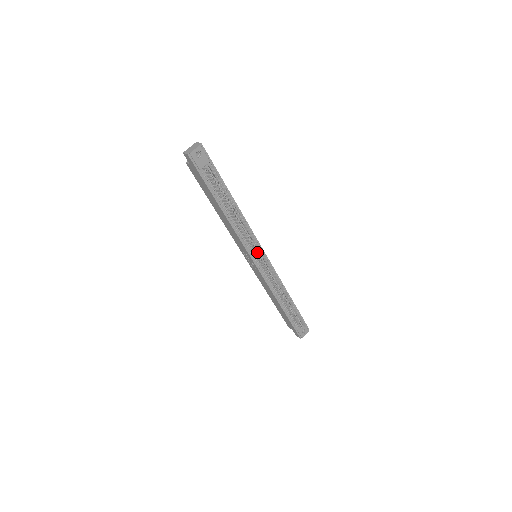
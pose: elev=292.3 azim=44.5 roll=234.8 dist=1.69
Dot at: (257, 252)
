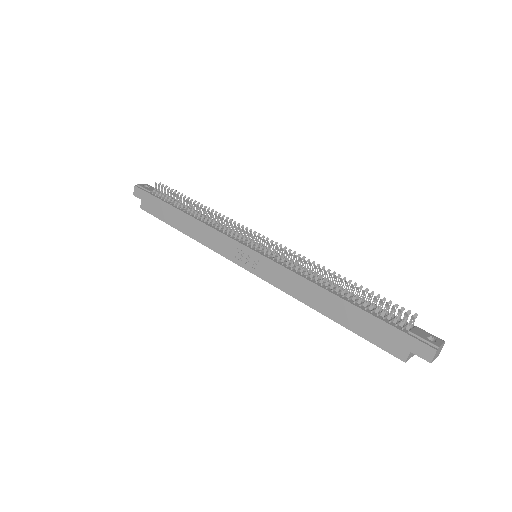
Dot at: (245, 232)
